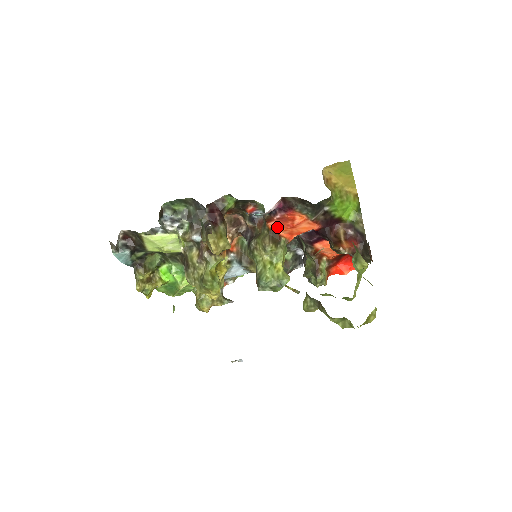
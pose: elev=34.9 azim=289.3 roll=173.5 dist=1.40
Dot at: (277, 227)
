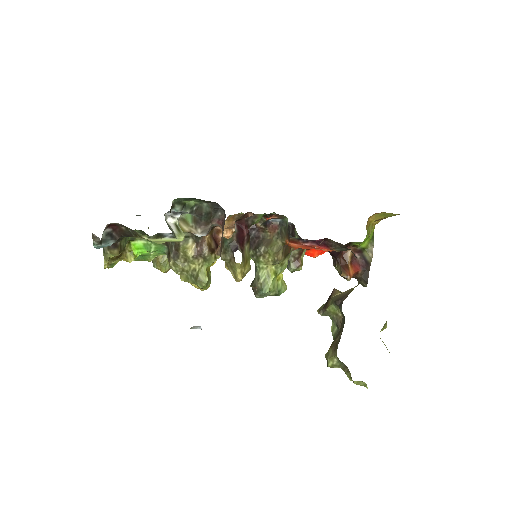
Dot at: (297, 246)
